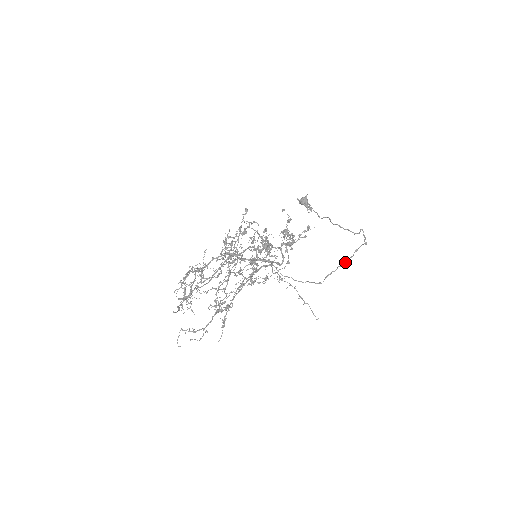
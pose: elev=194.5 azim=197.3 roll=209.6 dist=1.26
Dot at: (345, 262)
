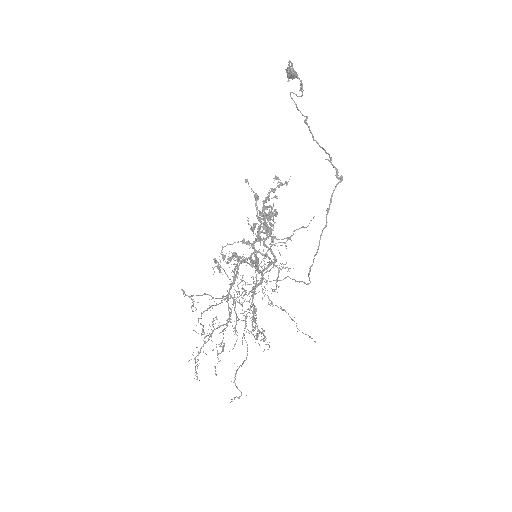
Dot at: occluded
